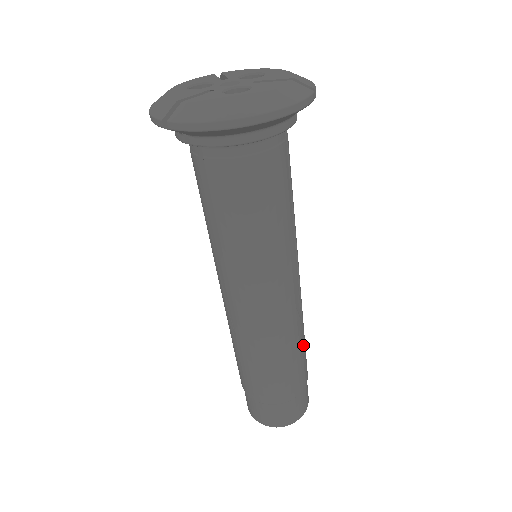
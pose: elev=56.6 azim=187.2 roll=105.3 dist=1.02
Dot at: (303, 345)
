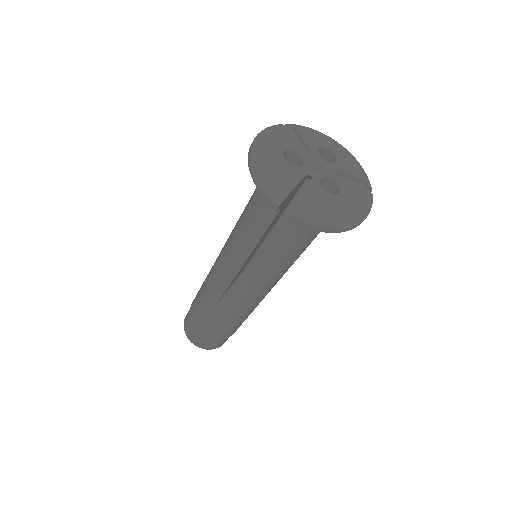
Dot at: occluded
